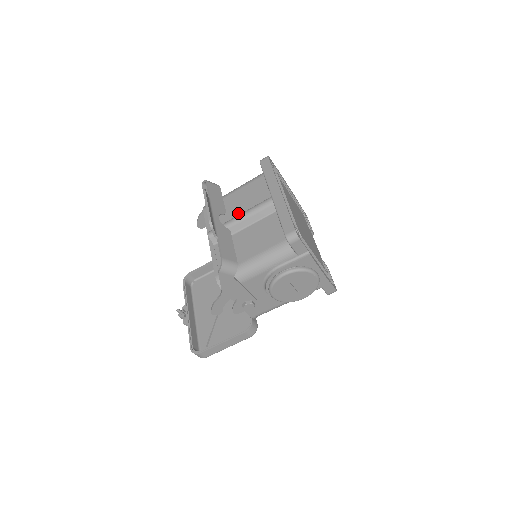
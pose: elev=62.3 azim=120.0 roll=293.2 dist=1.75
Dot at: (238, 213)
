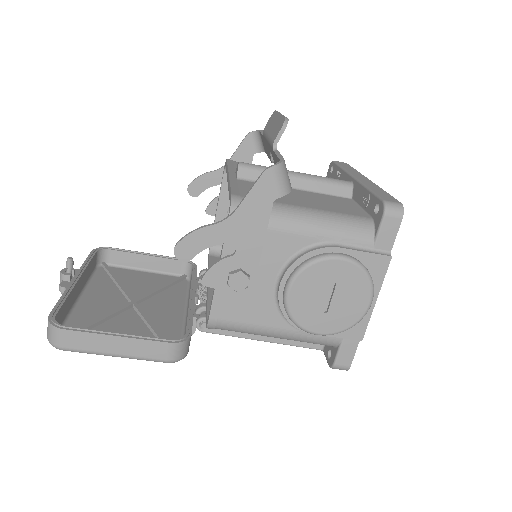
Dot at: occluded
